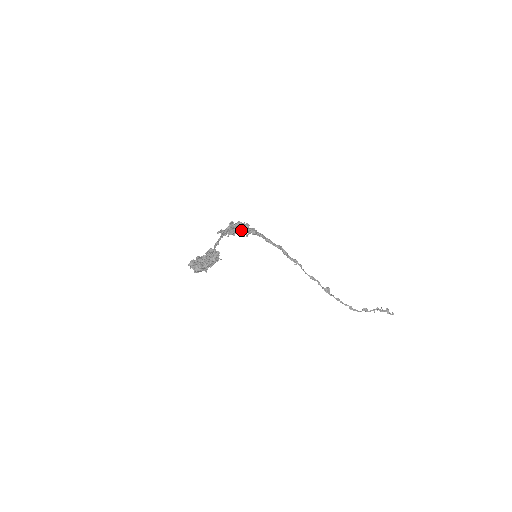
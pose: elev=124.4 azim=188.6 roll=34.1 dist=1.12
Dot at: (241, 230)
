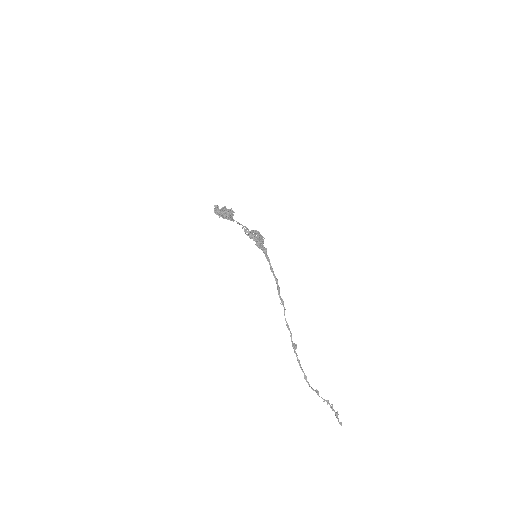
Dot at: (257, 237)
